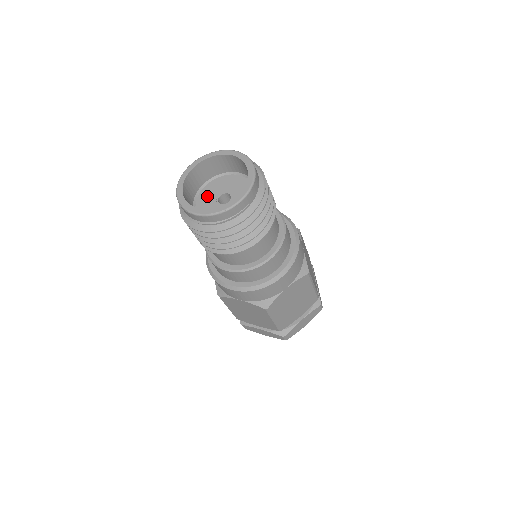
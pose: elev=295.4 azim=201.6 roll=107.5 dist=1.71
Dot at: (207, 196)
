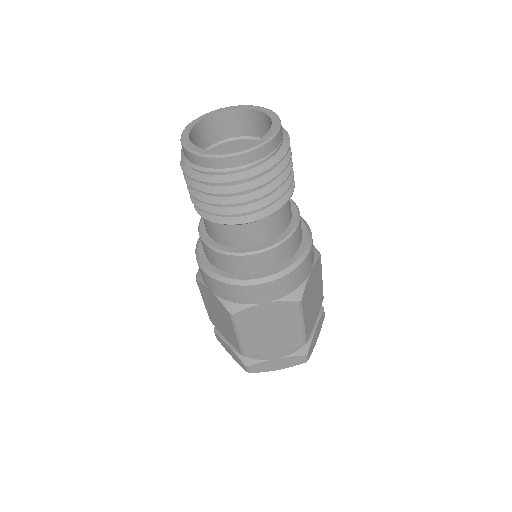
Dot at: occluded
